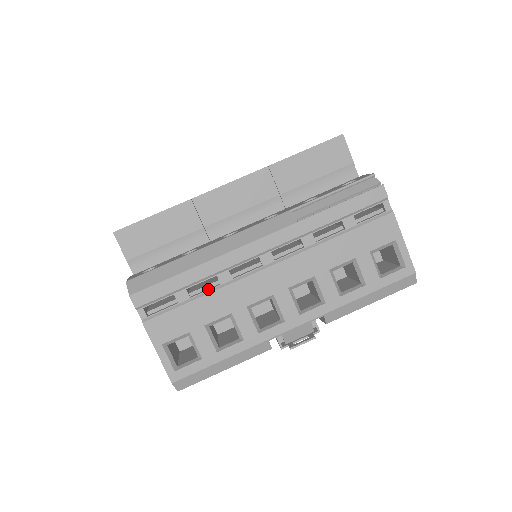
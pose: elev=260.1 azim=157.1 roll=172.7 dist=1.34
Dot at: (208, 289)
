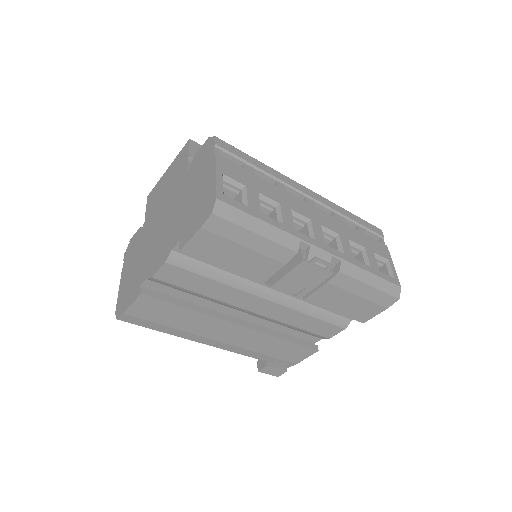
Dot at: (267, 182)
